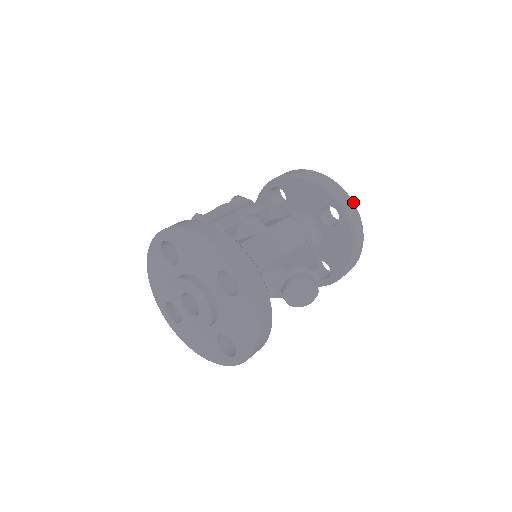
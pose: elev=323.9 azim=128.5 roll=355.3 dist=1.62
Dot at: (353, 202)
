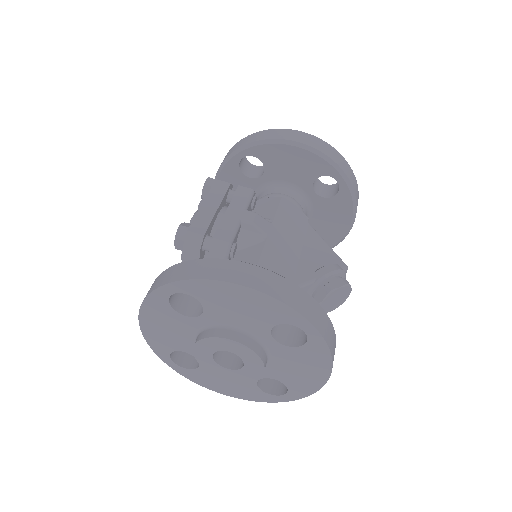
Dot at: (349, 165)
